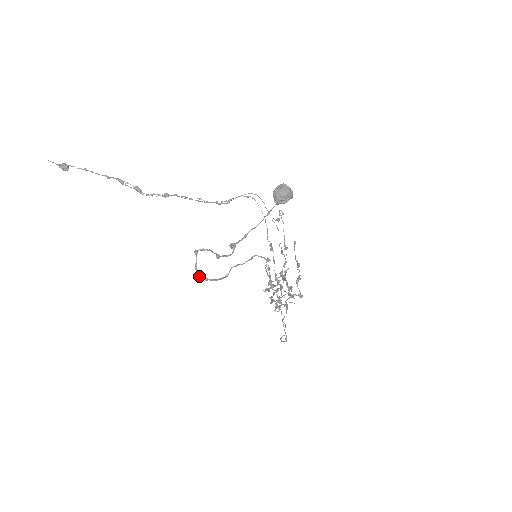
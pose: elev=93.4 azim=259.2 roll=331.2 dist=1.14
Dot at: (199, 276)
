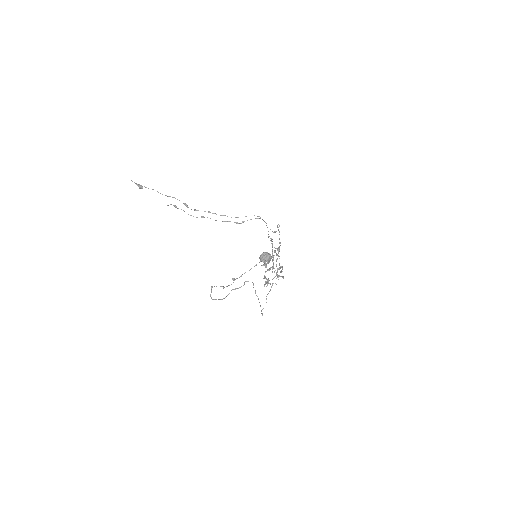
Dot at: (212, 299)
